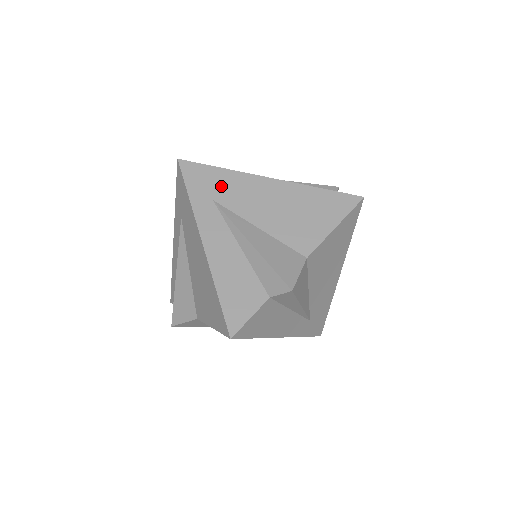
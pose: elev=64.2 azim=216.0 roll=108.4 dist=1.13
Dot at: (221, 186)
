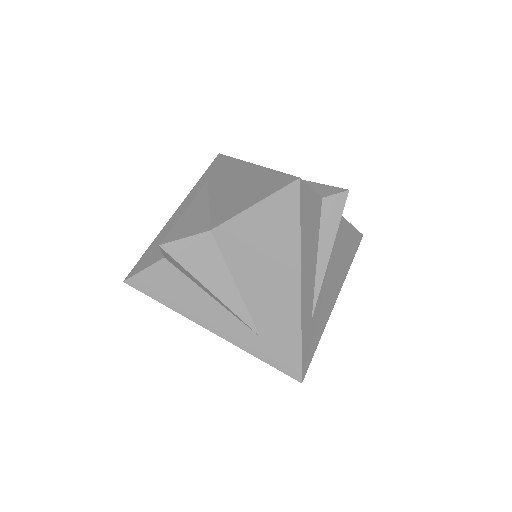
Dot at: occluded
